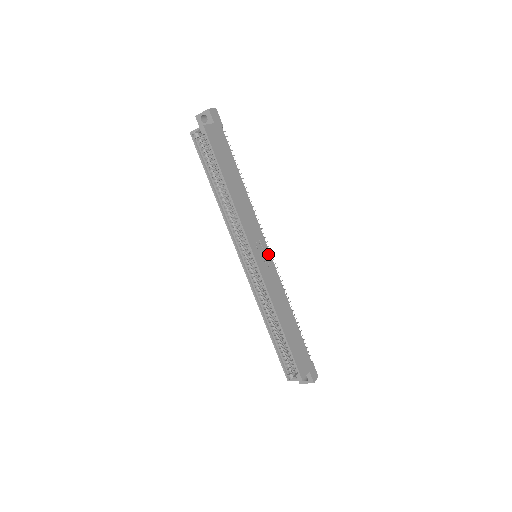
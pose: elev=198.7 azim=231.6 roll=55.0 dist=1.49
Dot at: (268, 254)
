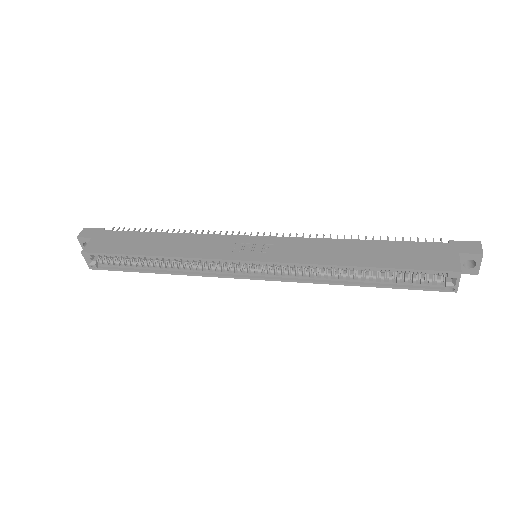
Dot at: (261, 239)
